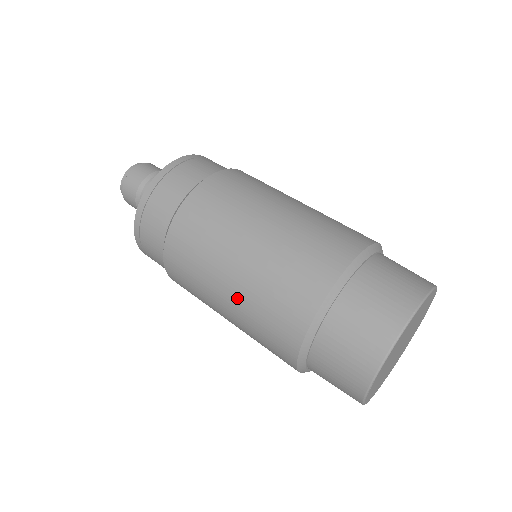
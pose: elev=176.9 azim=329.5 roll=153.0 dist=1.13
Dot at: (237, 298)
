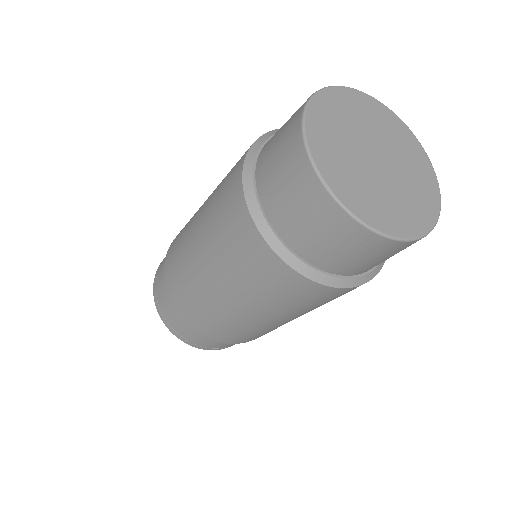
Dot at: (204, 241)
